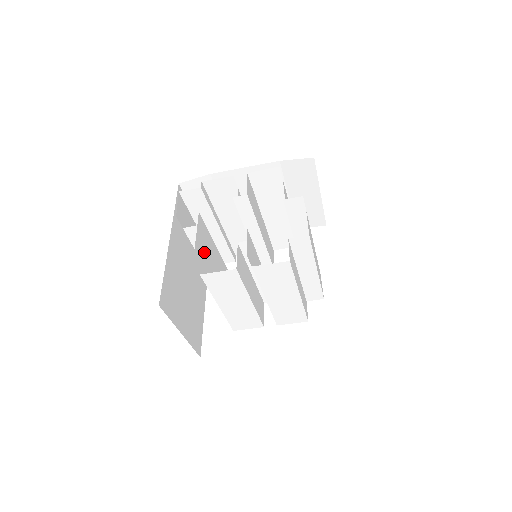
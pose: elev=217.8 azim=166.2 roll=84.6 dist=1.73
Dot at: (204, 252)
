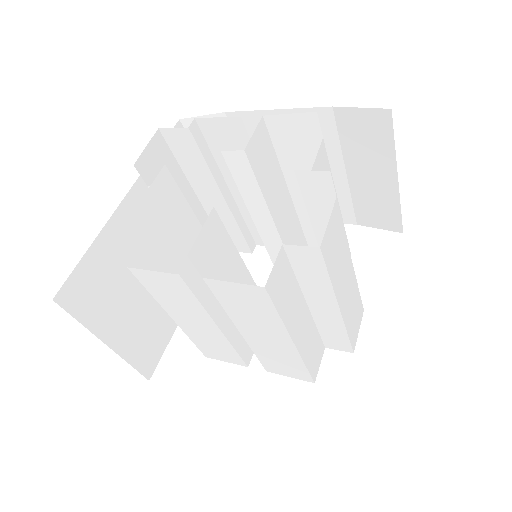
Dot at: (158, 231)
